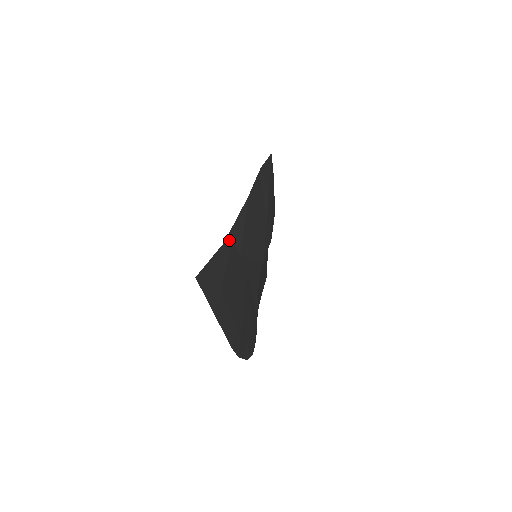
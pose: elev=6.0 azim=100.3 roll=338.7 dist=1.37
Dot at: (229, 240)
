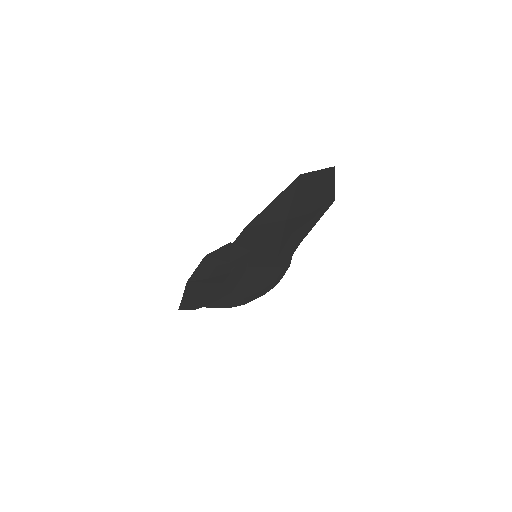
Dot at: occluded
